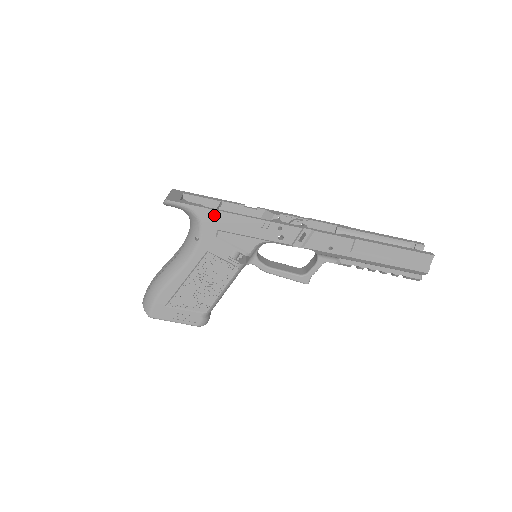
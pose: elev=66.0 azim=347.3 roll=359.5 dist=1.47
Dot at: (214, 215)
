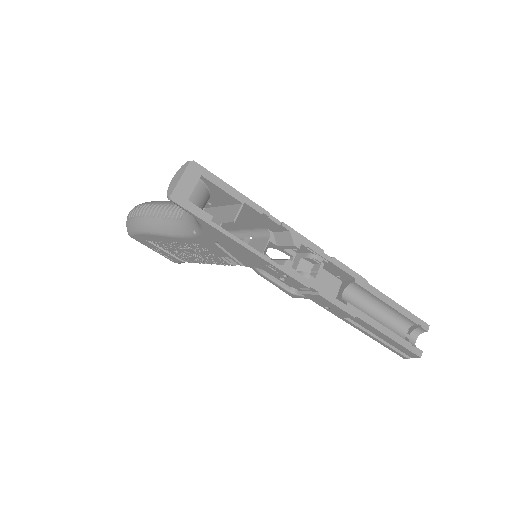
Dot at: (220, 234)
